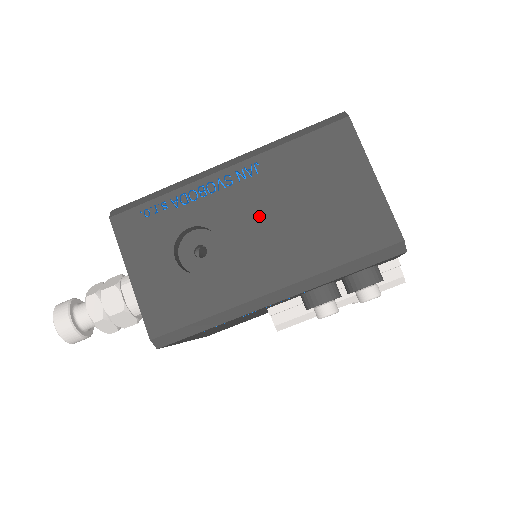
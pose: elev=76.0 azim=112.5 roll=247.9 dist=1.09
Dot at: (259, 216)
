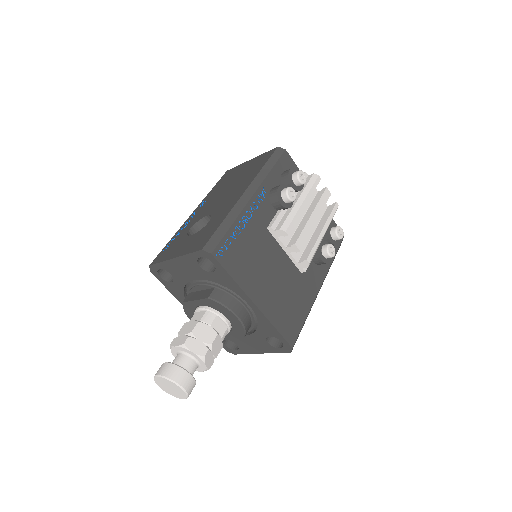
Dot at: (217, 200)
